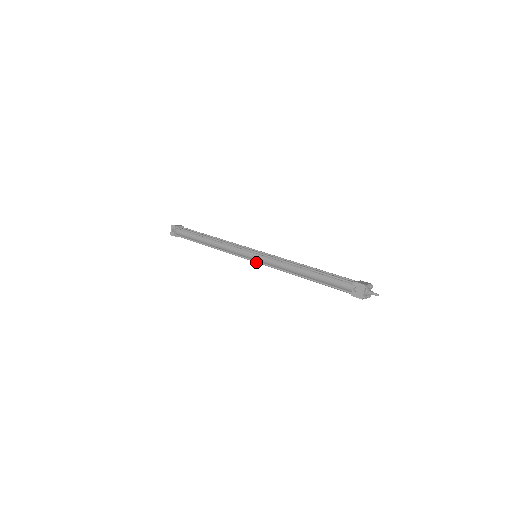
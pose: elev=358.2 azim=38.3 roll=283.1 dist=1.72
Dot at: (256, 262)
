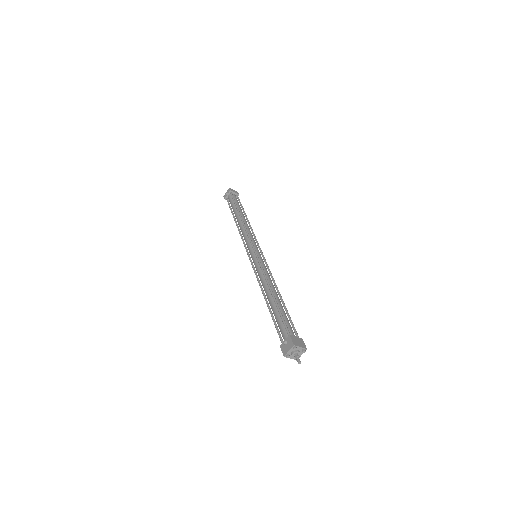
Dot at: (250, 261)
